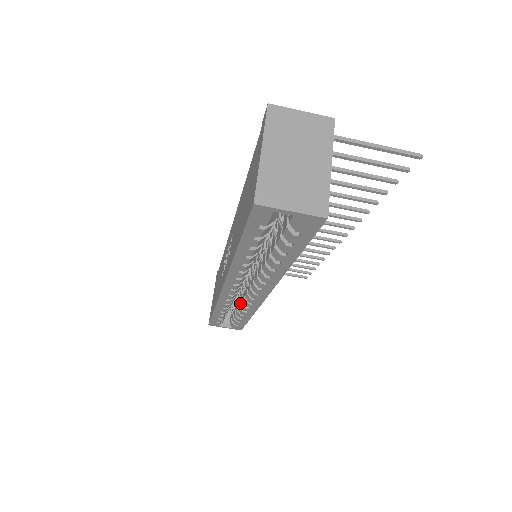
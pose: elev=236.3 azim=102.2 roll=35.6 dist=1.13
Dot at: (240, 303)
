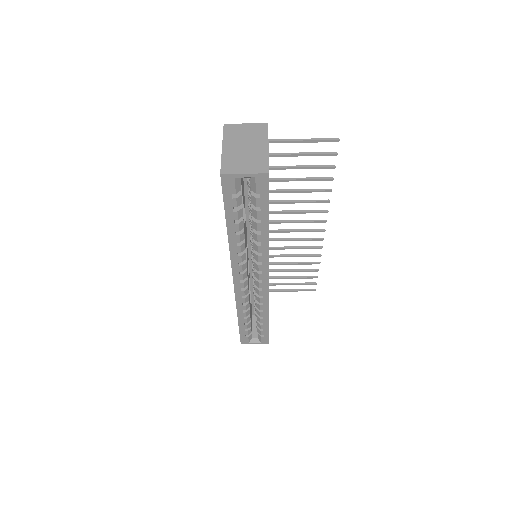
Dot at: (256, 304)
